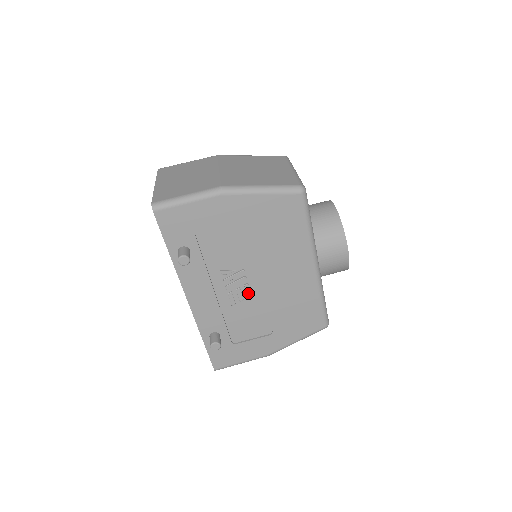
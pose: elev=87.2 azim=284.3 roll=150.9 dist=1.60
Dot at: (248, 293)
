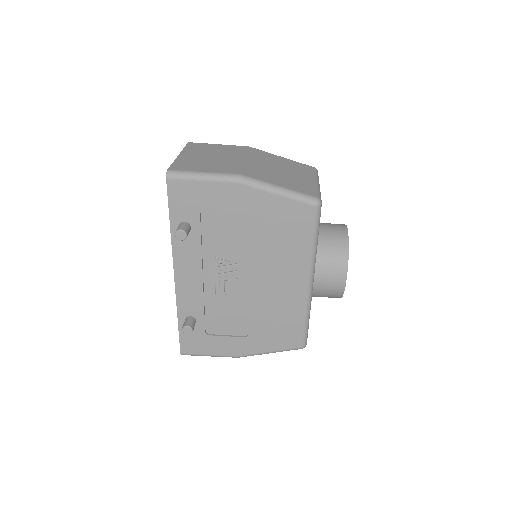
Dot at: (235, 288)
